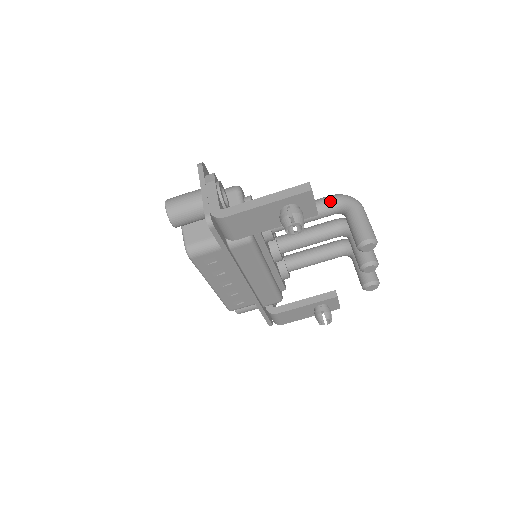
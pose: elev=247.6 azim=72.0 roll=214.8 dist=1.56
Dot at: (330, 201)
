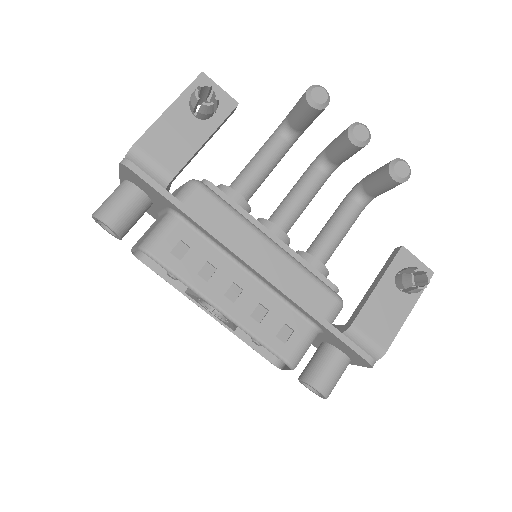
Dot at: (271, 136)
